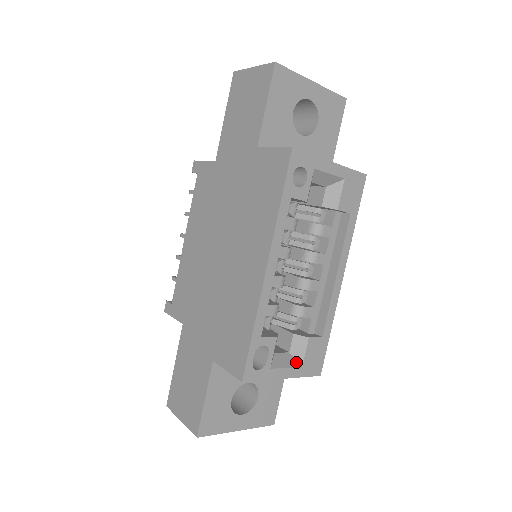
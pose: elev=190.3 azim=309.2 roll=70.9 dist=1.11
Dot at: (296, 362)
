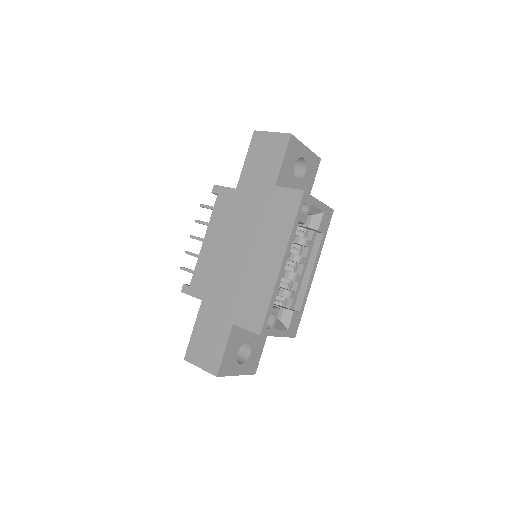
Dot at: (285, 327)
